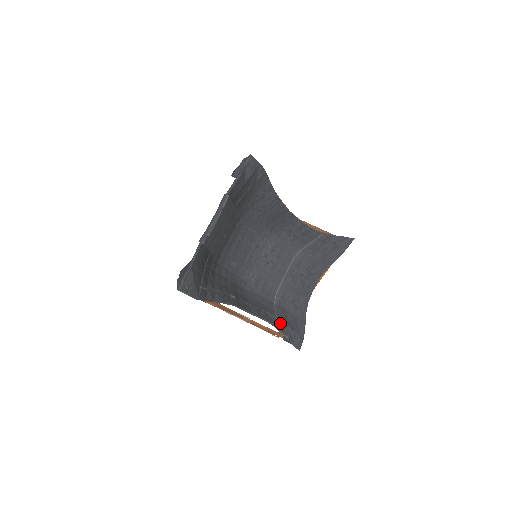
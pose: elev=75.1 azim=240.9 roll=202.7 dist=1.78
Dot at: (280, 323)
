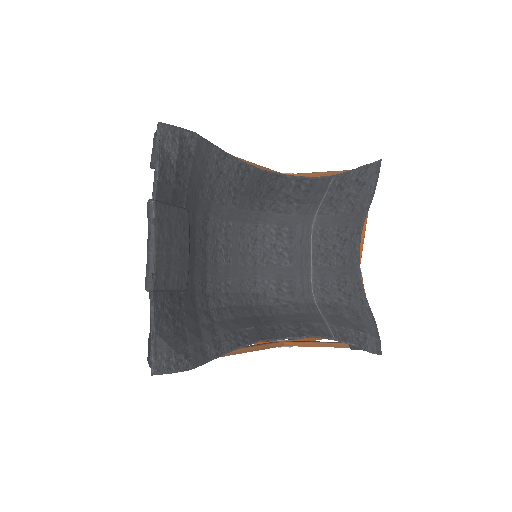
Dot at: (335, 329)
